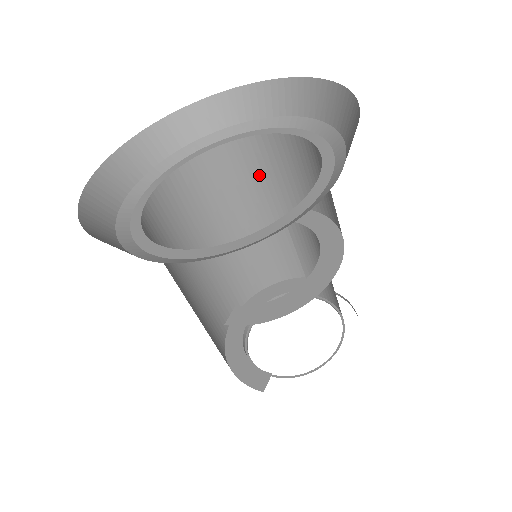
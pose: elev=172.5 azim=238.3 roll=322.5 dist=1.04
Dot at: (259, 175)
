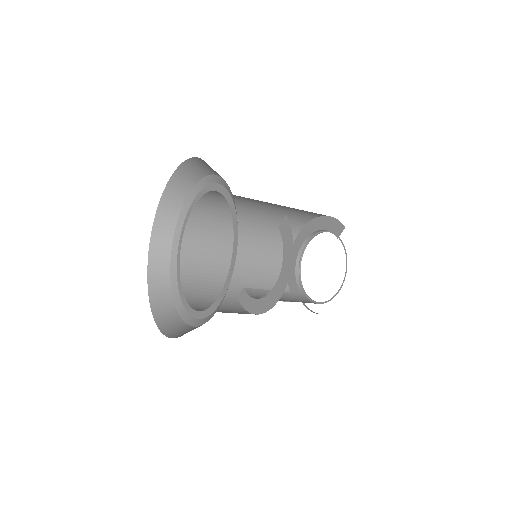
Dot at: occluded
